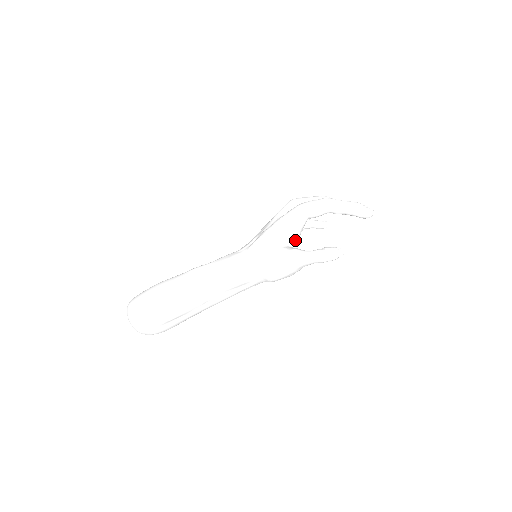
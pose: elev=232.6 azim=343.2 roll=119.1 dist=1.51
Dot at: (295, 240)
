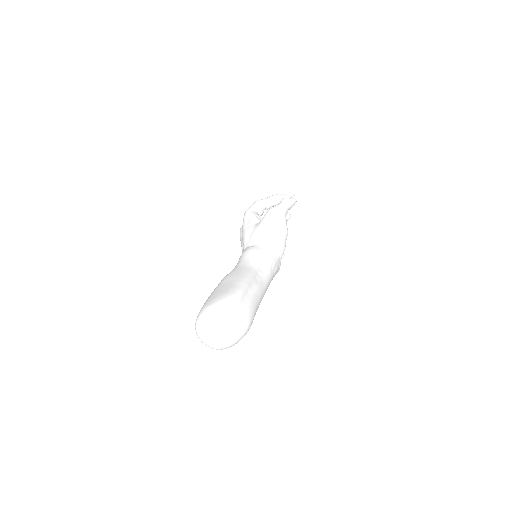
Dot at: occluded
